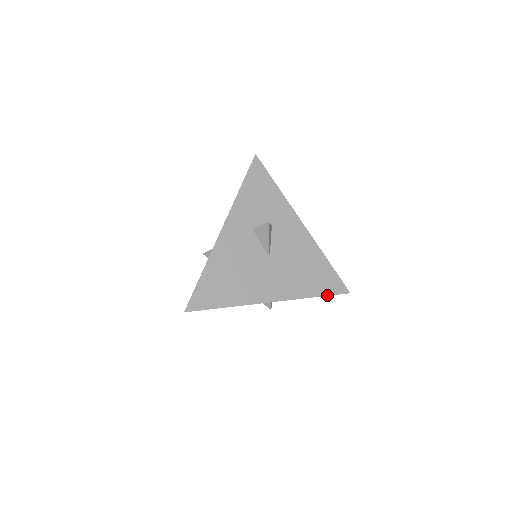
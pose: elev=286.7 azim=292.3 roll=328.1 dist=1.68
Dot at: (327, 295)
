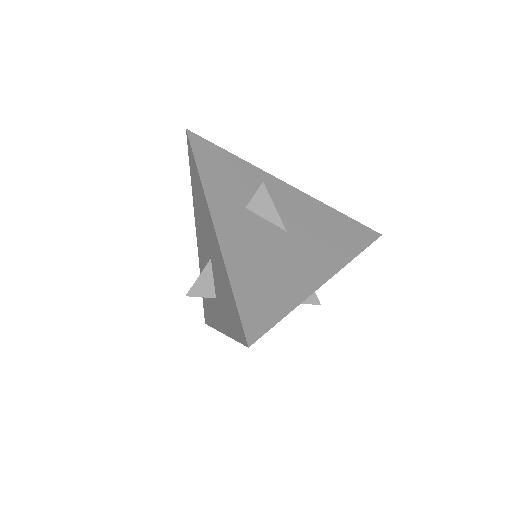
Dot at: (367, 246)
